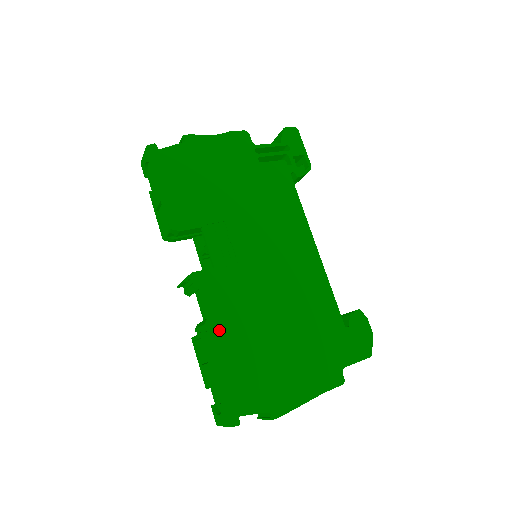
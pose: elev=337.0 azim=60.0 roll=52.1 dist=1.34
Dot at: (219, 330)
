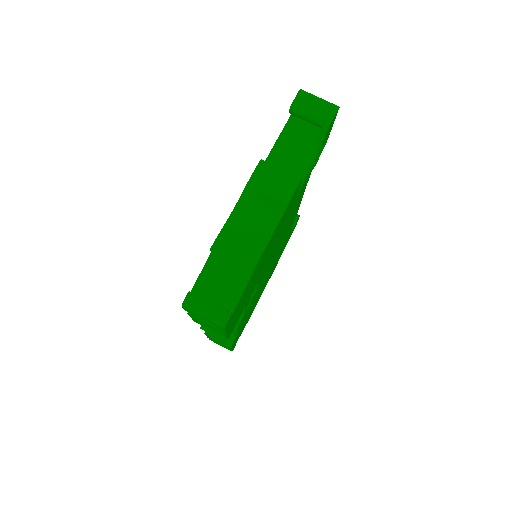
Dot at: occluded
